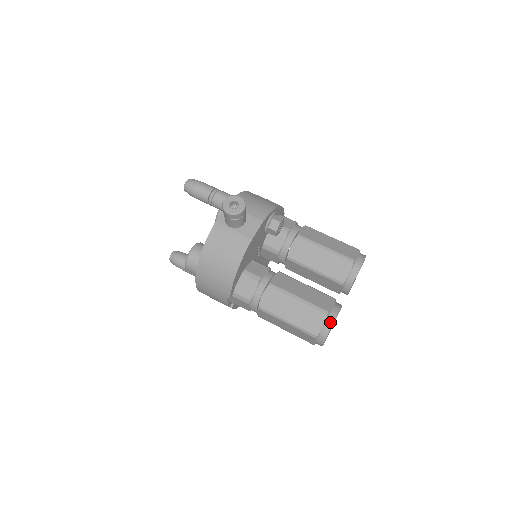
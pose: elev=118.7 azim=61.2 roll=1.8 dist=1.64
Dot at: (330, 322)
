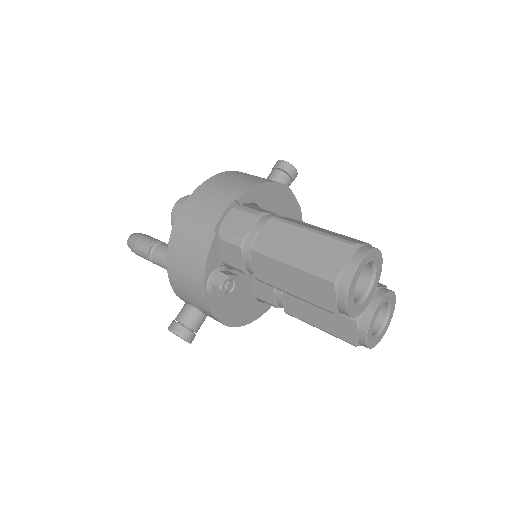
Dot at: occluded
